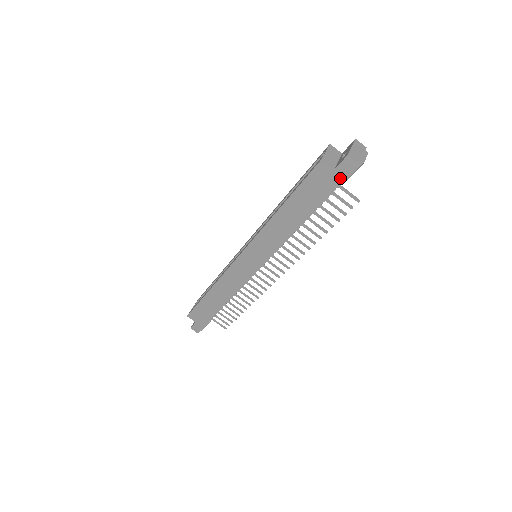
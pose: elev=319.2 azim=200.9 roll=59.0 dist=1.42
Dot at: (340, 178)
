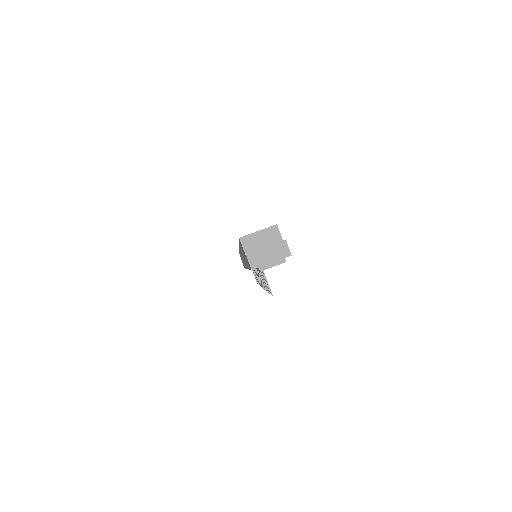
Dot at: occluded
